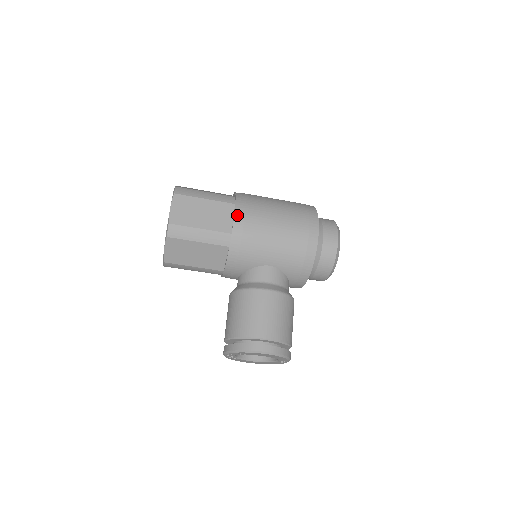
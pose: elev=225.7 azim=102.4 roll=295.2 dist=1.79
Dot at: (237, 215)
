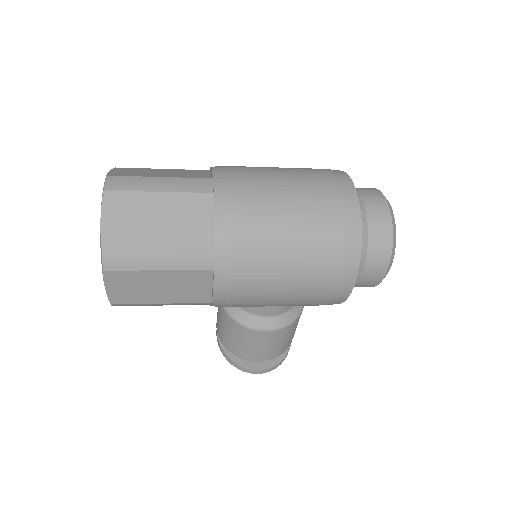
Dot at: (218, 291)
